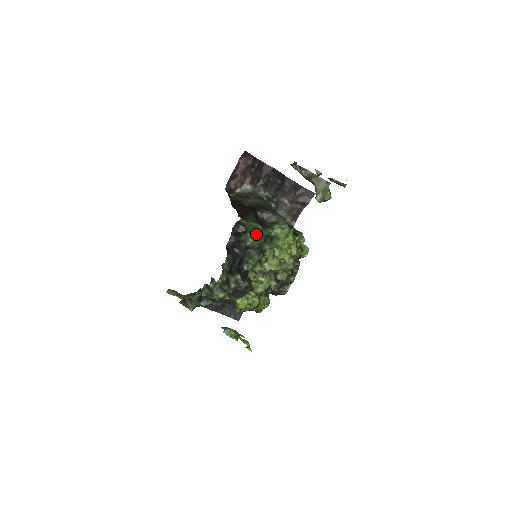
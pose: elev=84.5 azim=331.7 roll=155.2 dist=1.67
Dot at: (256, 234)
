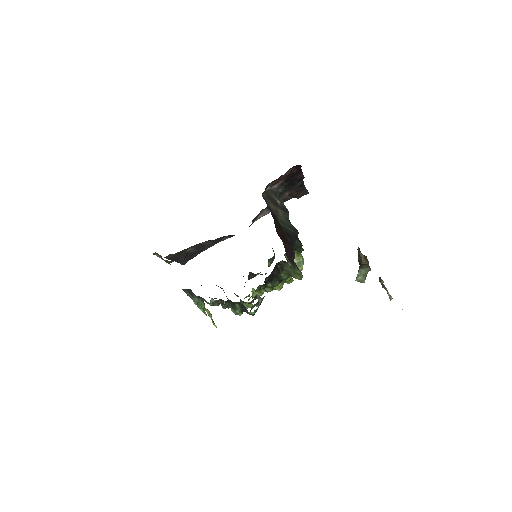
Dot at: (293, 276)
